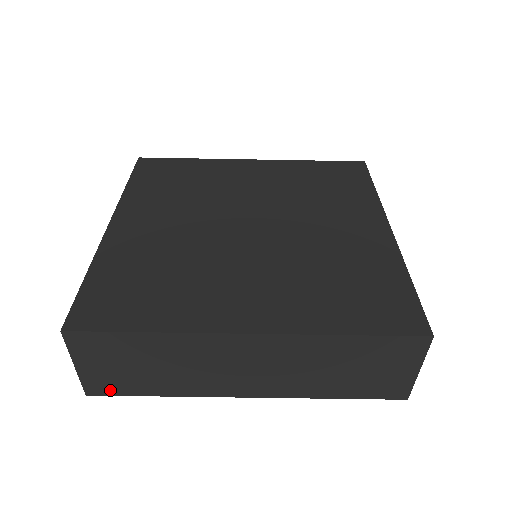
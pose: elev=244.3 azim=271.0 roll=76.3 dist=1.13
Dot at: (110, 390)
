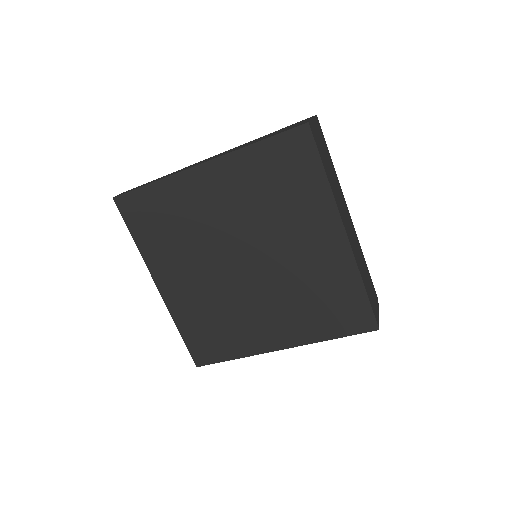
Dot at: occluded
